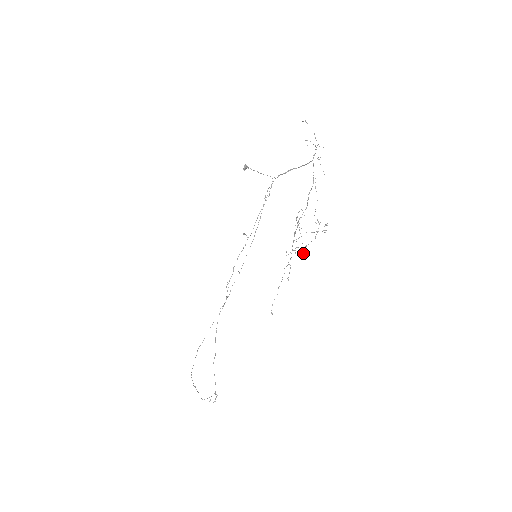
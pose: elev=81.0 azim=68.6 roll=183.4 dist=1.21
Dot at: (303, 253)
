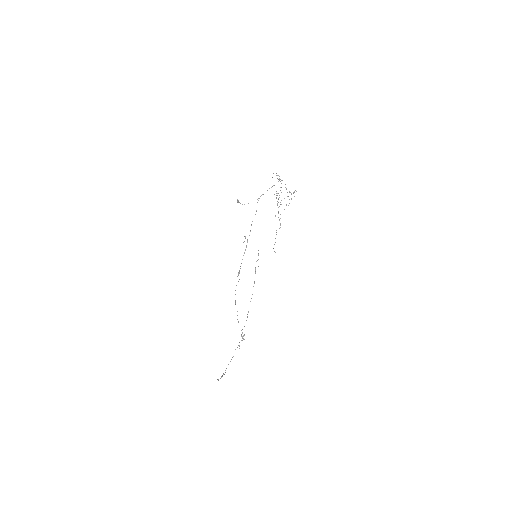
Dot at: occluded
